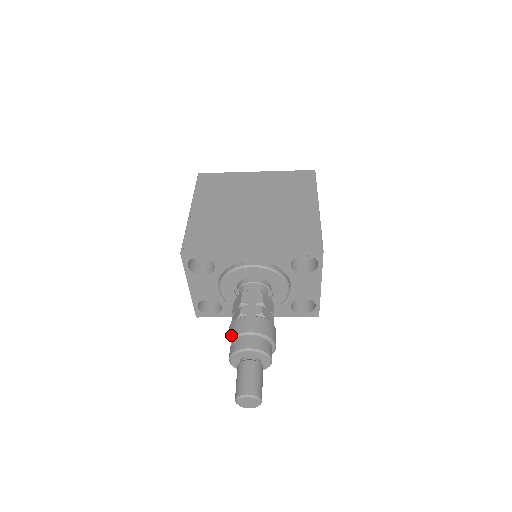
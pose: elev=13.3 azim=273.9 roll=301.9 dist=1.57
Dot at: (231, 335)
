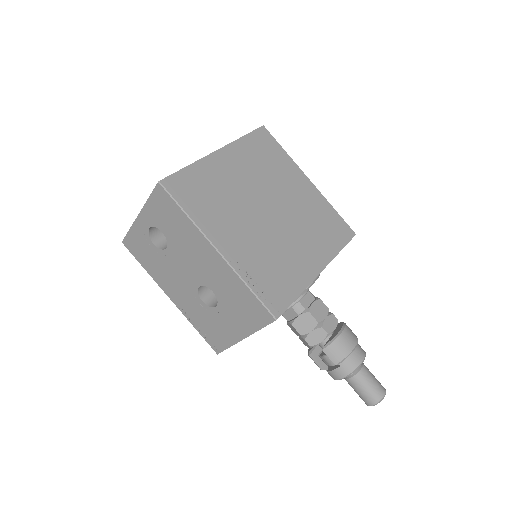
Dot at: (339, 360)
